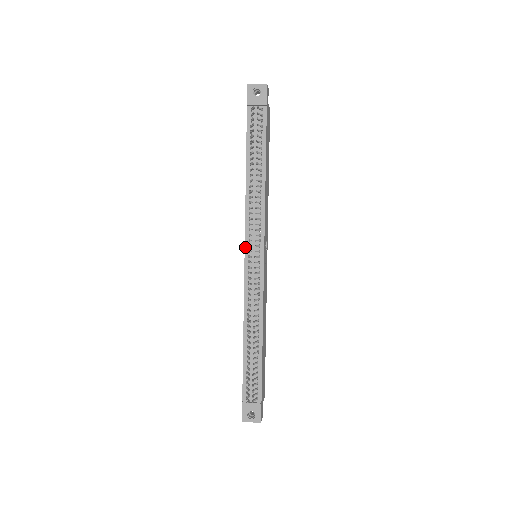
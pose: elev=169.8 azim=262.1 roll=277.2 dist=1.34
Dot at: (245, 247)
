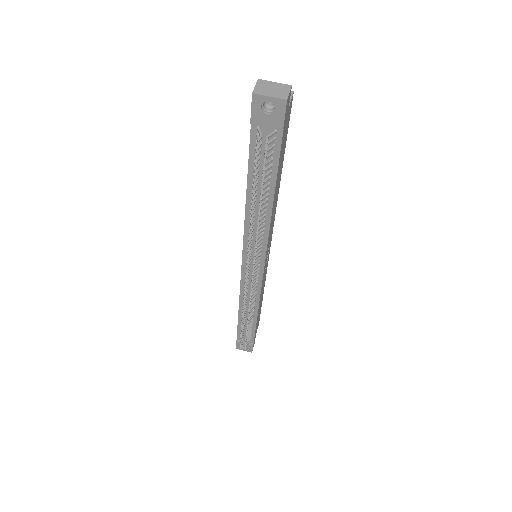
Dot at: (242, 258)
